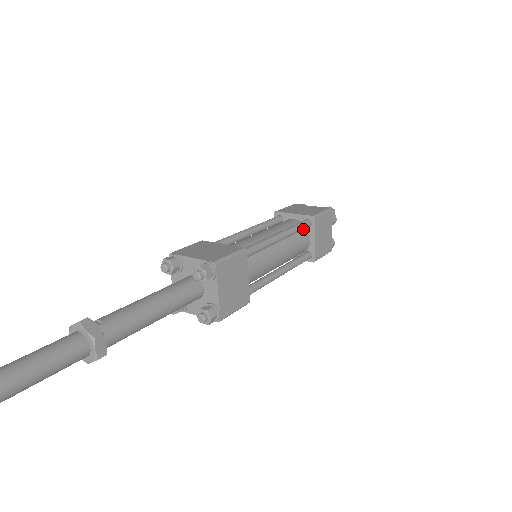
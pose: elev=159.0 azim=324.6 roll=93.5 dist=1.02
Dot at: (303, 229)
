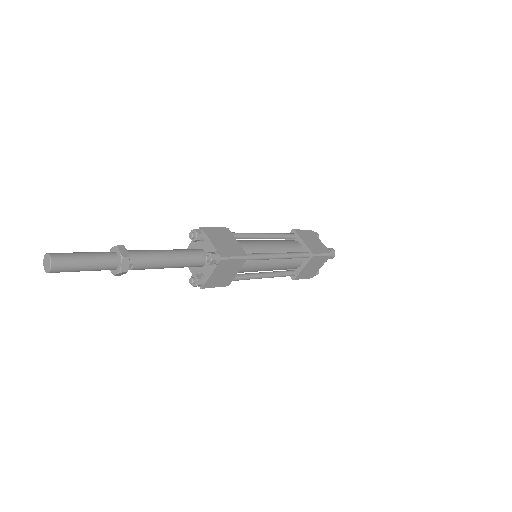
Dot at: (291, 240)
